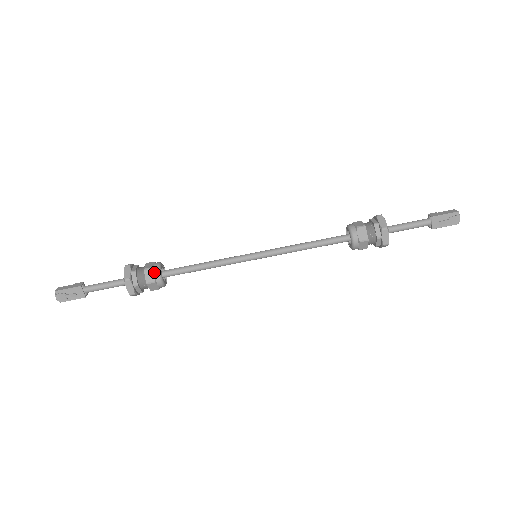
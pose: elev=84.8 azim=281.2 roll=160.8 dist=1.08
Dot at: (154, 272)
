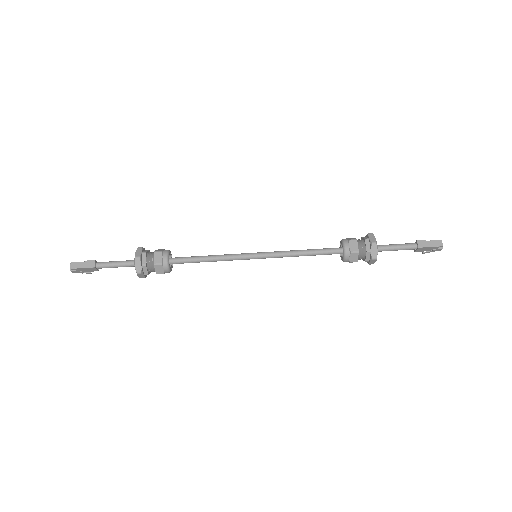
Dot at: (163, 267)
